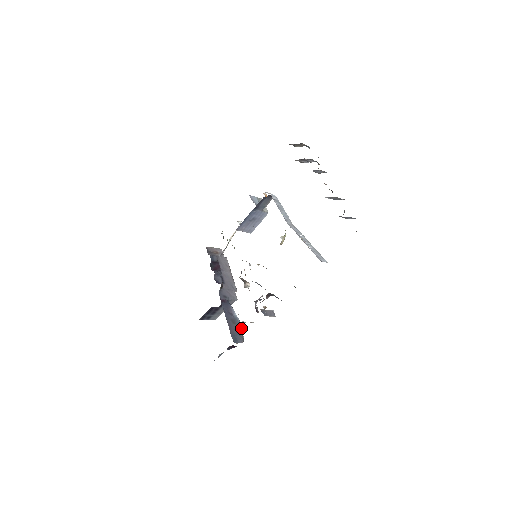
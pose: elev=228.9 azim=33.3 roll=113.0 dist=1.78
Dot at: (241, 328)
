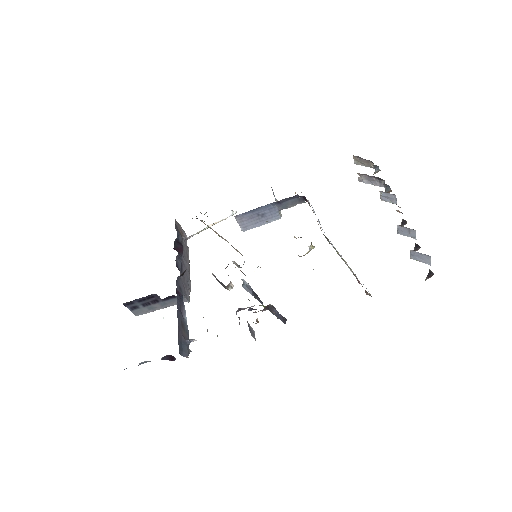
Dot at: (188, 338)
